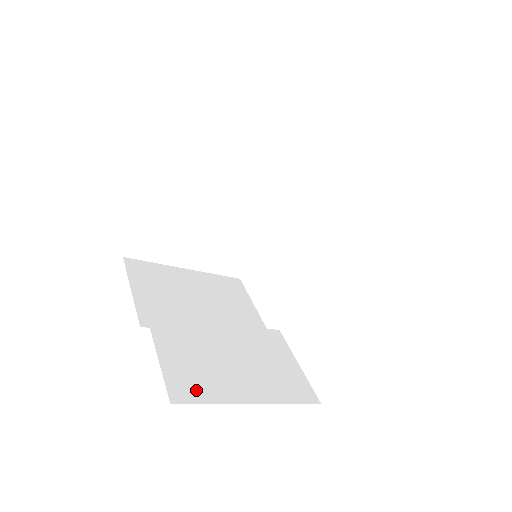
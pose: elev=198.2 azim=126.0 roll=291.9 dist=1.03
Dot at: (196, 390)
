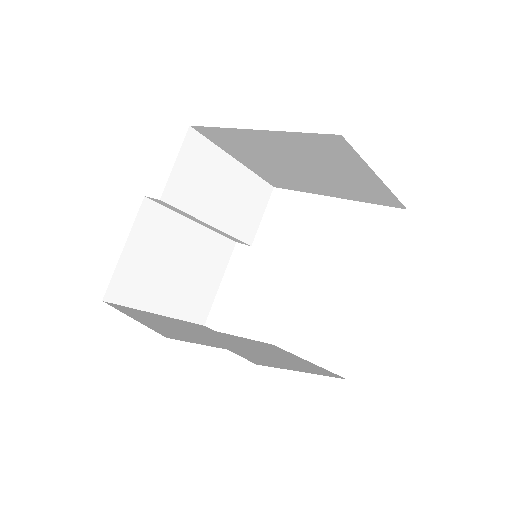
Dot at: (263, 361)
